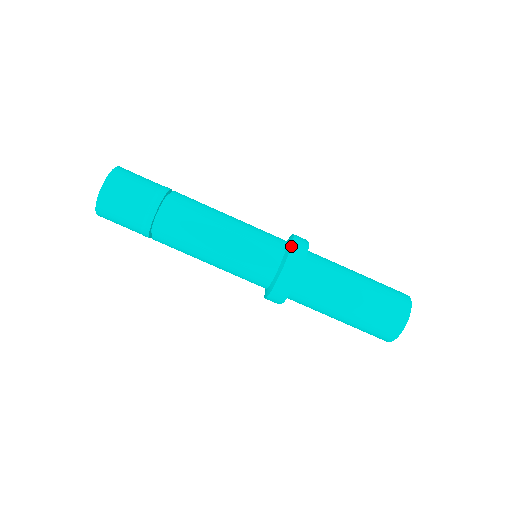
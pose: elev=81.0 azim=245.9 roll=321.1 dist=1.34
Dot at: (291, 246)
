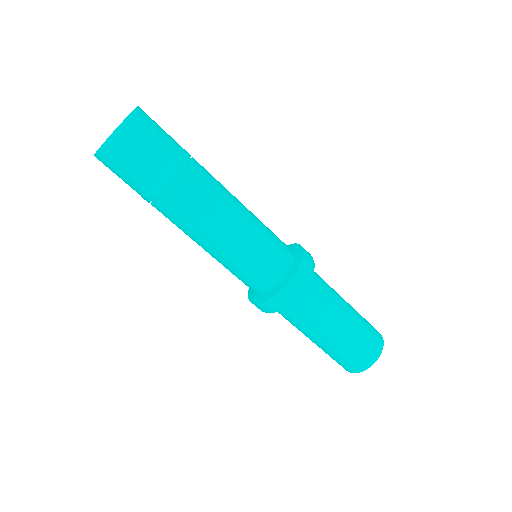
Dot at: (286, 285)
